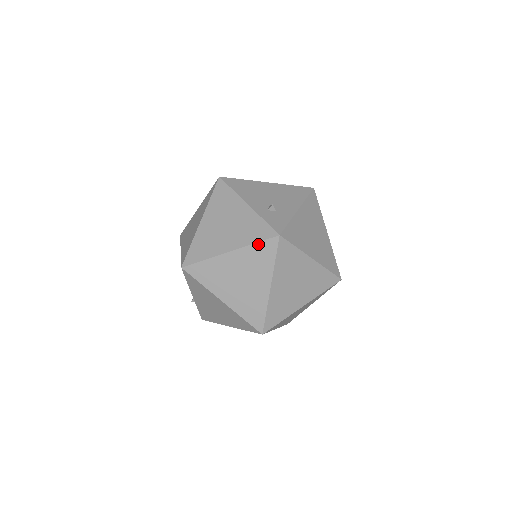
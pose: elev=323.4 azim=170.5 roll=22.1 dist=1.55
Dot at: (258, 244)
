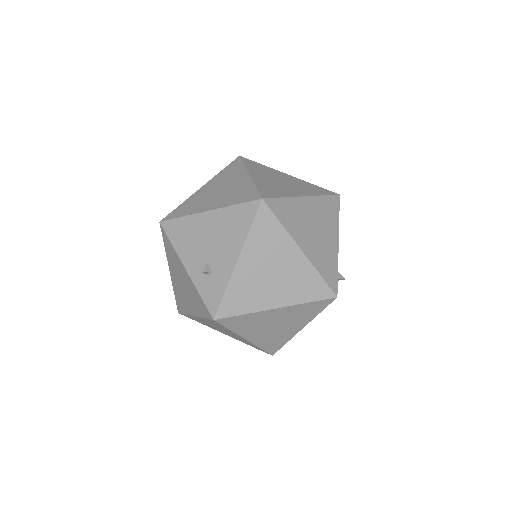
Dot at: (206, 319)
